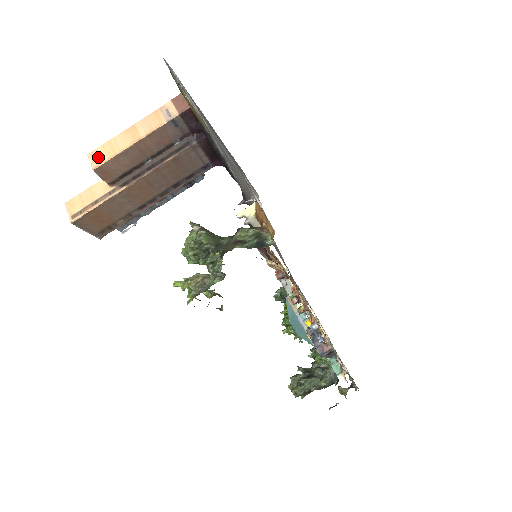
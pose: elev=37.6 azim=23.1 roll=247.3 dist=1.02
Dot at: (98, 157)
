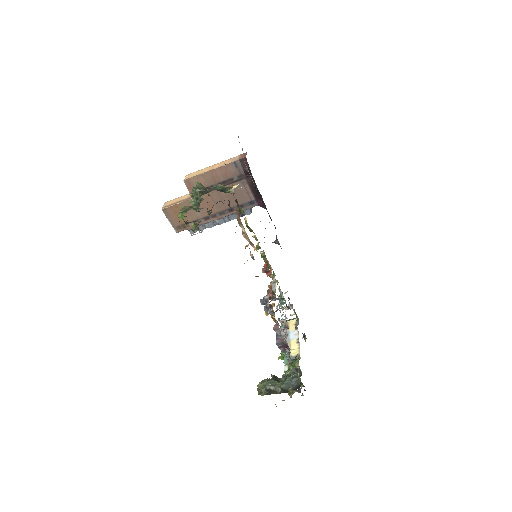
Dot at: (190, 176)
